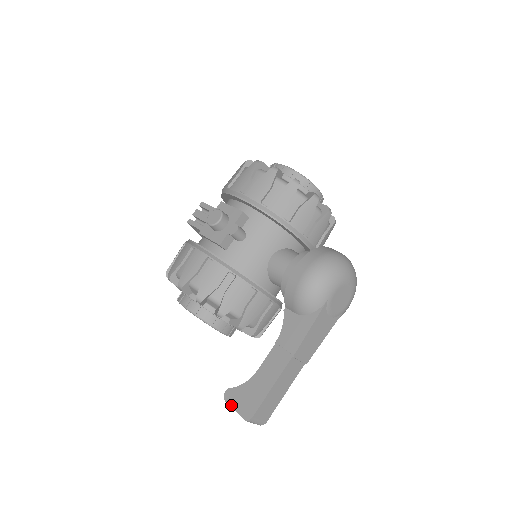
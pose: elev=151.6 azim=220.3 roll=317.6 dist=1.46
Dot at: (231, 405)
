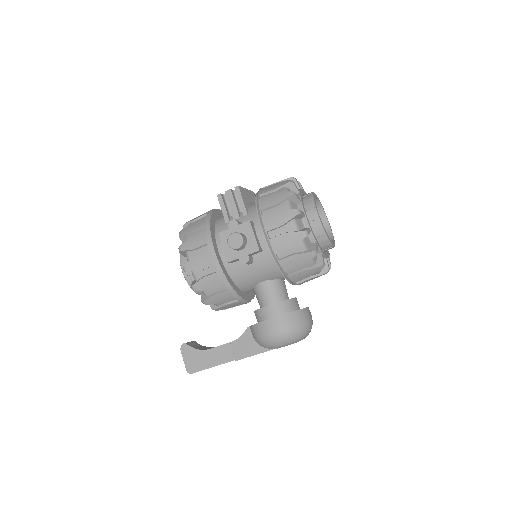
Dot at: (183, 355)
